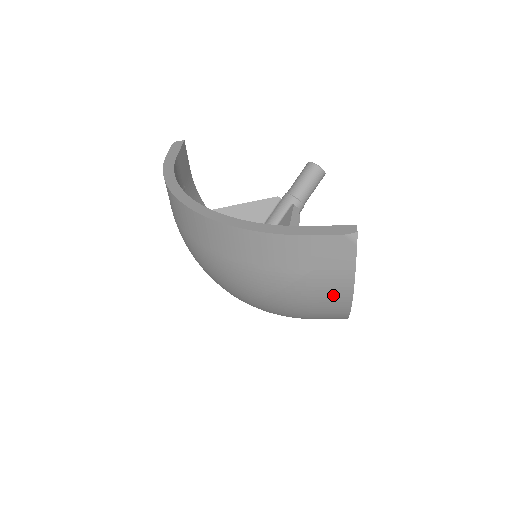
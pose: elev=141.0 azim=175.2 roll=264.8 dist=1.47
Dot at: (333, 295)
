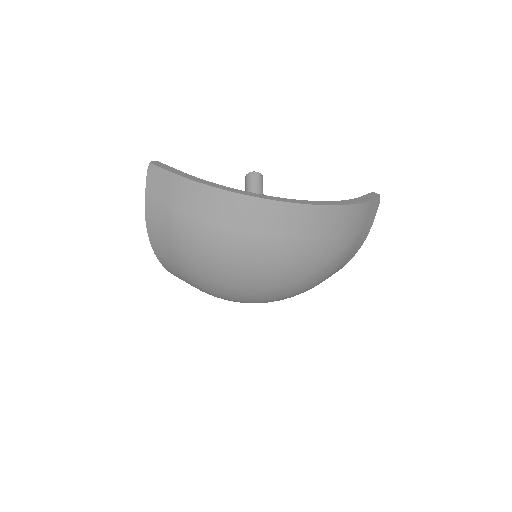
Dot at: (356, 249)
